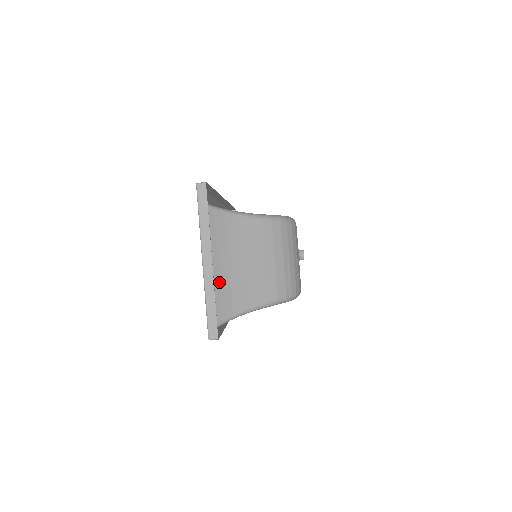
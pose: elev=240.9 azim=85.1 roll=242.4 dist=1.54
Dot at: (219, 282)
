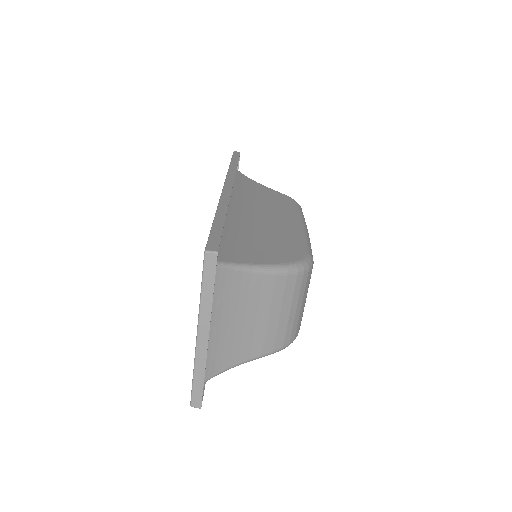
Dot at: (212, 343)
